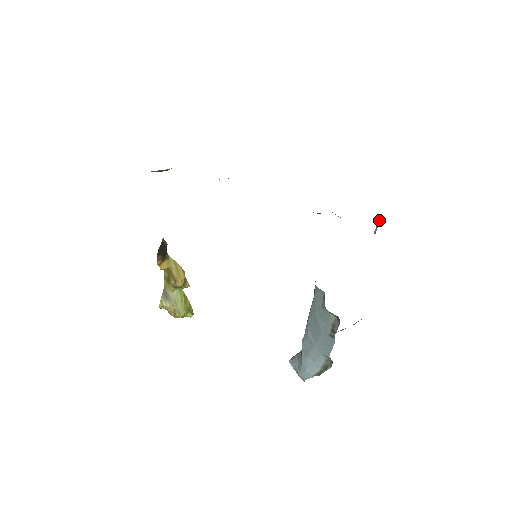
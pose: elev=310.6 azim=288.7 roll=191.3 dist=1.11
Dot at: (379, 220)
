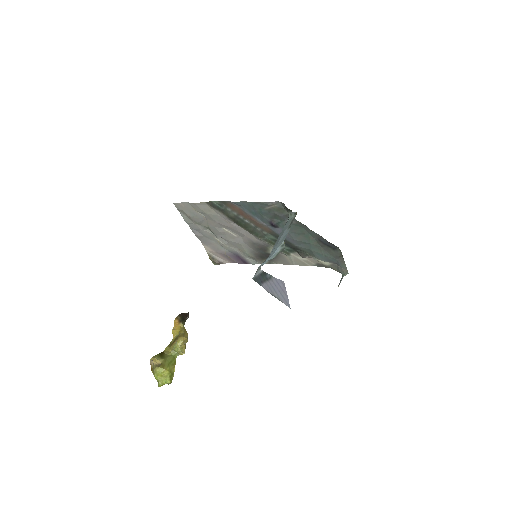
Dot at: (342, 277)
